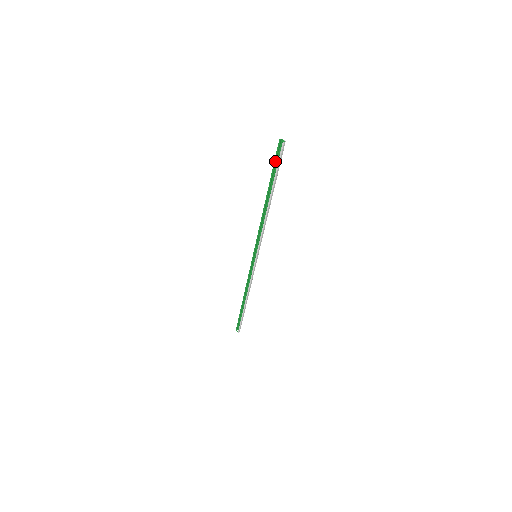
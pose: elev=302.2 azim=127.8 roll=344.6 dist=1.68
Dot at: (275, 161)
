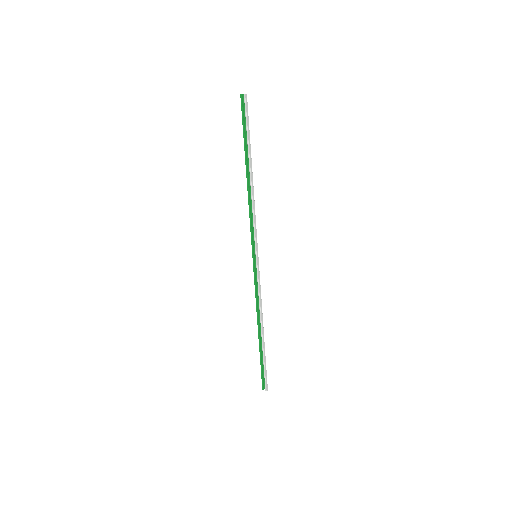
Dot at: (243, 121)
